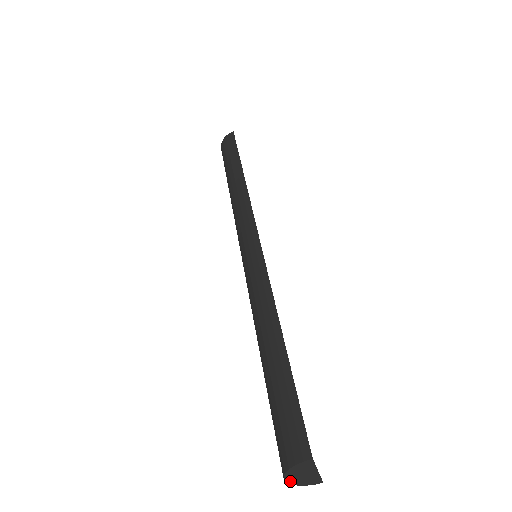
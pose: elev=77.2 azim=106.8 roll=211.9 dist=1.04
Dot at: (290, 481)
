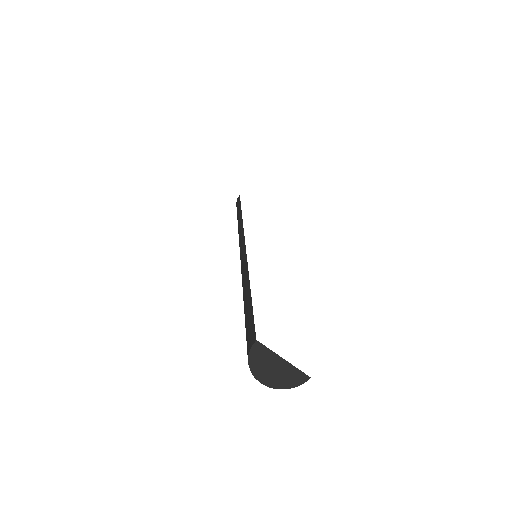
Dot at: (270, 384)
